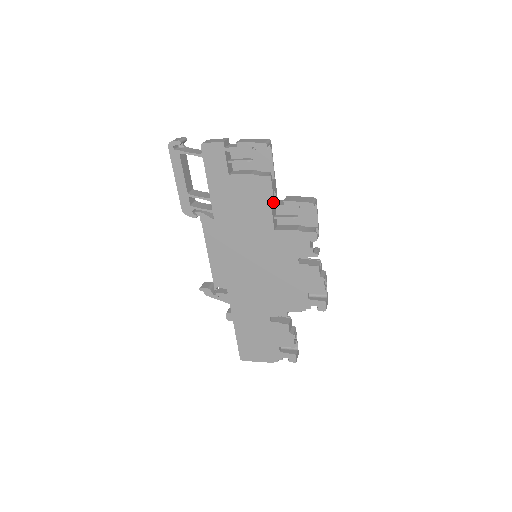
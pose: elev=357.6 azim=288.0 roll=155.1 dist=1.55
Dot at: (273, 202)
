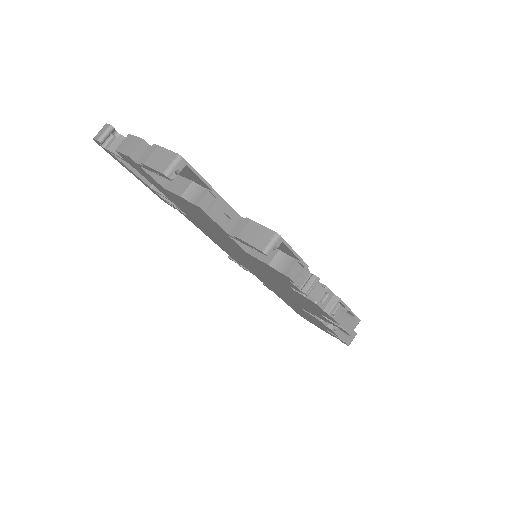
Dot at: (224, 231)
